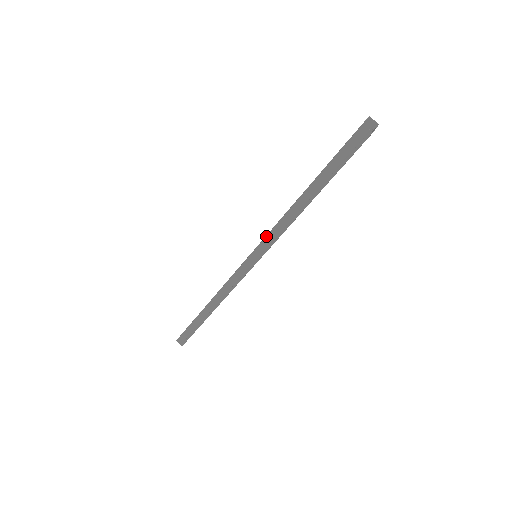
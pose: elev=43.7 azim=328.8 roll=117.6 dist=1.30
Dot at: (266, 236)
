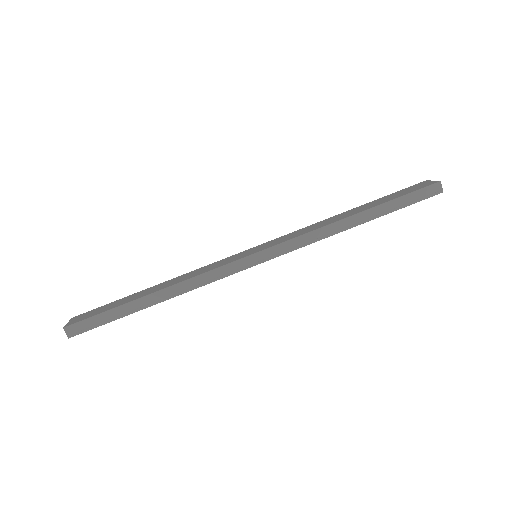
Dot at: (295, 238)
